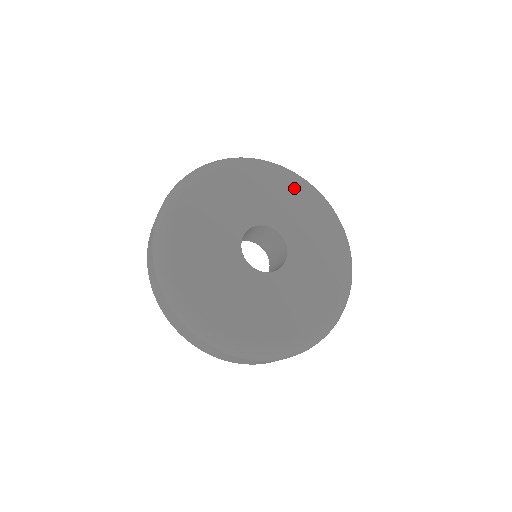
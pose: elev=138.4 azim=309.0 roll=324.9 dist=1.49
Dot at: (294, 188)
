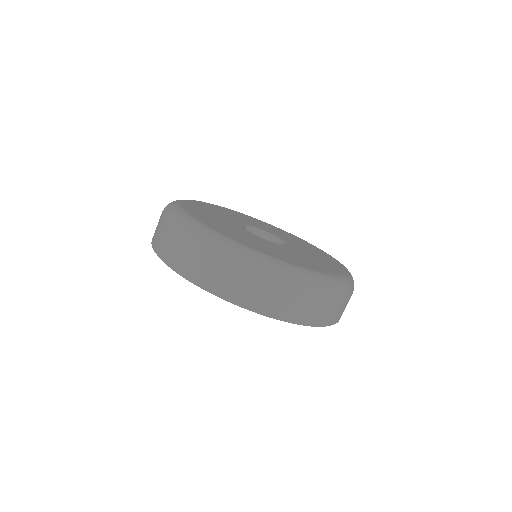
Dot at: (264, 223)
